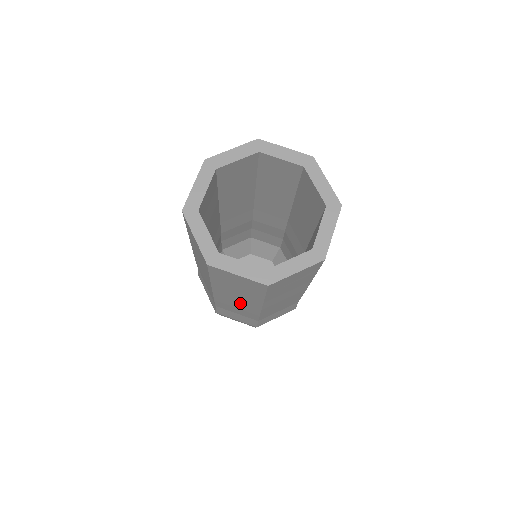
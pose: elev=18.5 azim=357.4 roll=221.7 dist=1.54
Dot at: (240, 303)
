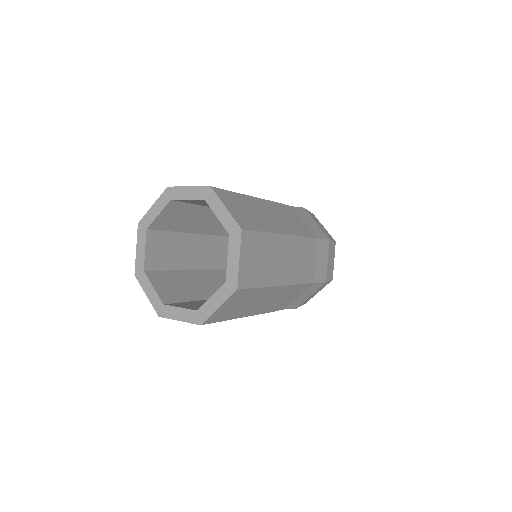
Dot at: occluded
